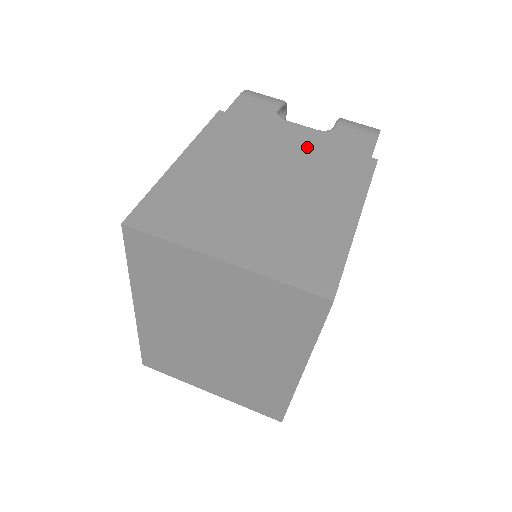
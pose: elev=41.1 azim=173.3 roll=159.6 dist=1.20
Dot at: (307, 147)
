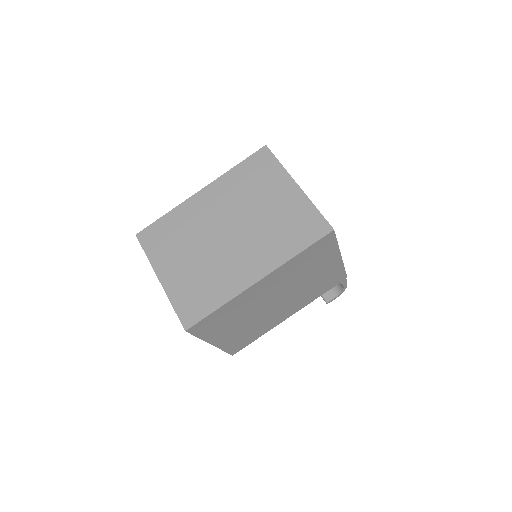
Dot at: occluded
